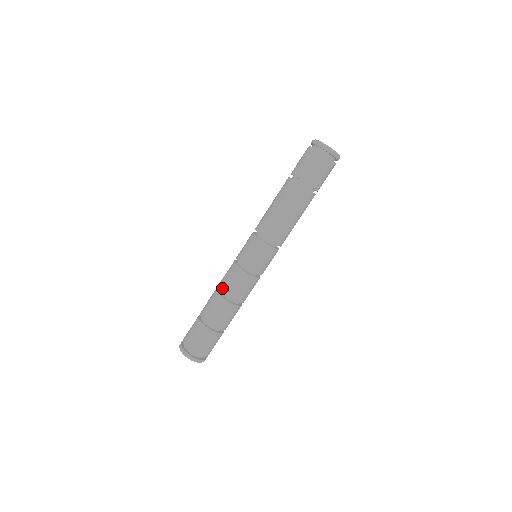
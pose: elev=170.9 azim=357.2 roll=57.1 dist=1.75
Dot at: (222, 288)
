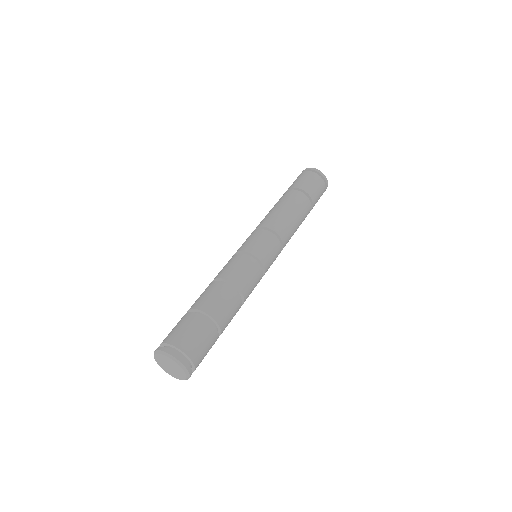
Dot at: (231, 278)
